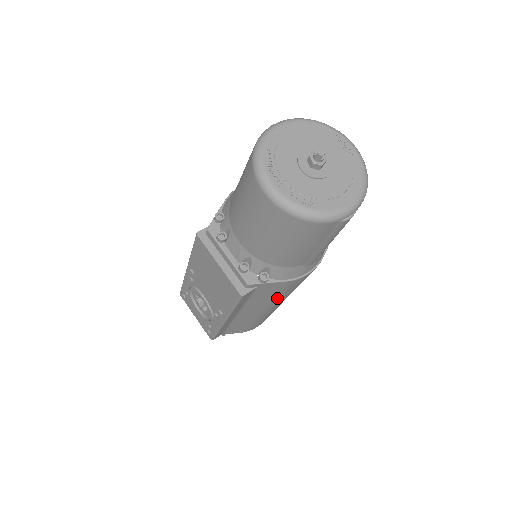
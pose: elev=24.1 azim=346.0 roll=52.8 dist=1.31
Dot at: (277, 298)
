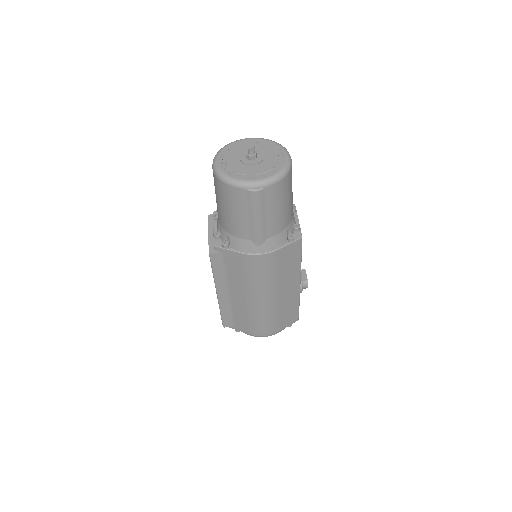
Dot at: (249, 281)
